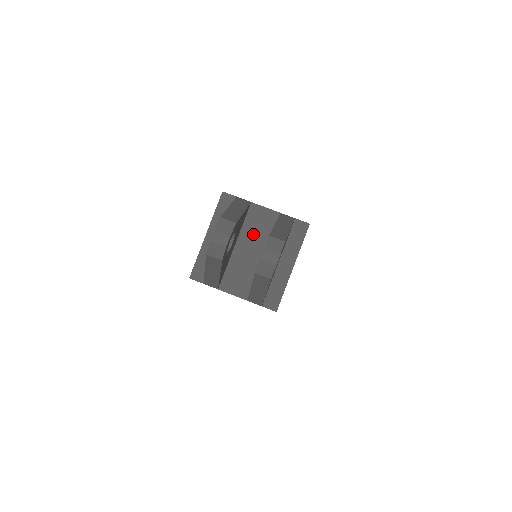
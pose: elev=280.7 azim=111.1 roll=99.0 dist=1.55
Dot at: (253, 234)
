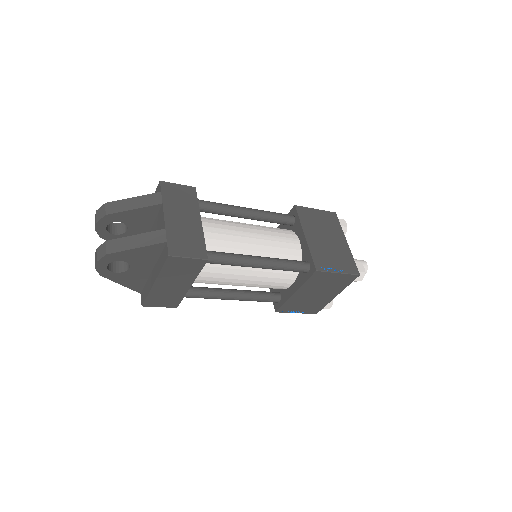
Dot at: occluded
